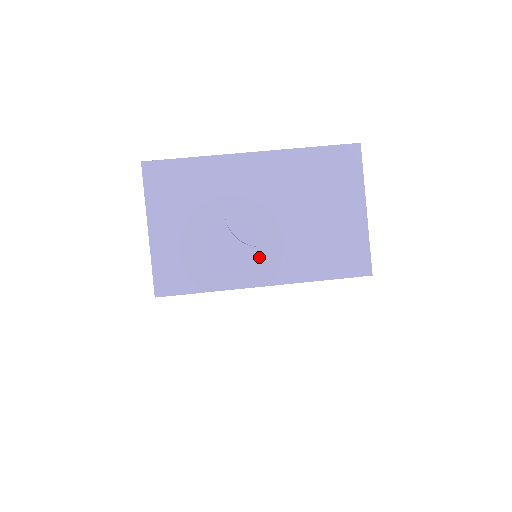
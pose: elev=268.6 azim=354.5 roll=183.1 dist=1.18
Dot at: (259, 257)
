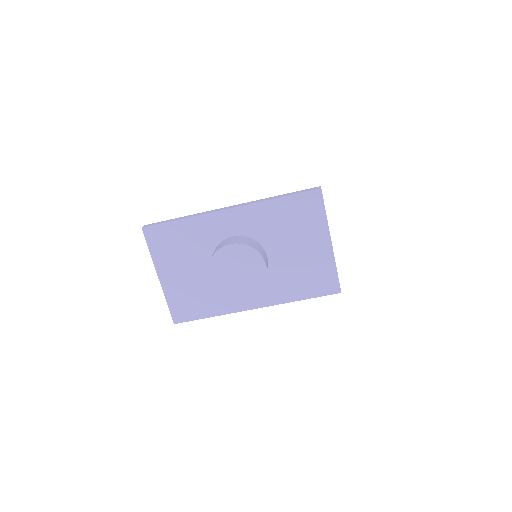
Dot at: occluded
